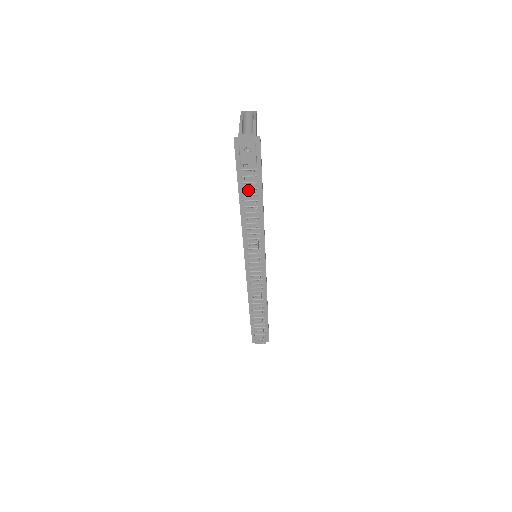
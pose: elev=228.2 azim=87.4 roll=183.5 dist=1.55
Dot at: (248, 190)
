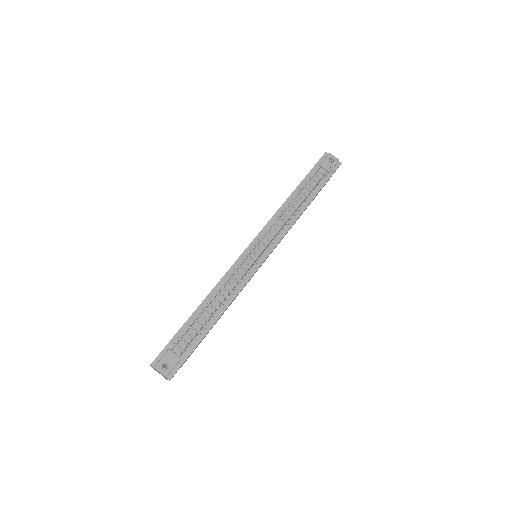
Dot at: (309, 185)
